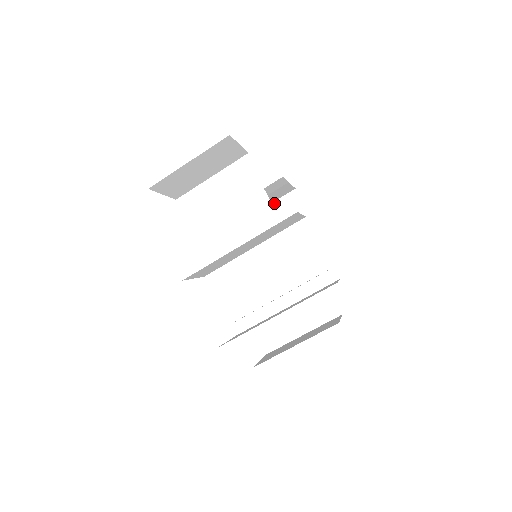
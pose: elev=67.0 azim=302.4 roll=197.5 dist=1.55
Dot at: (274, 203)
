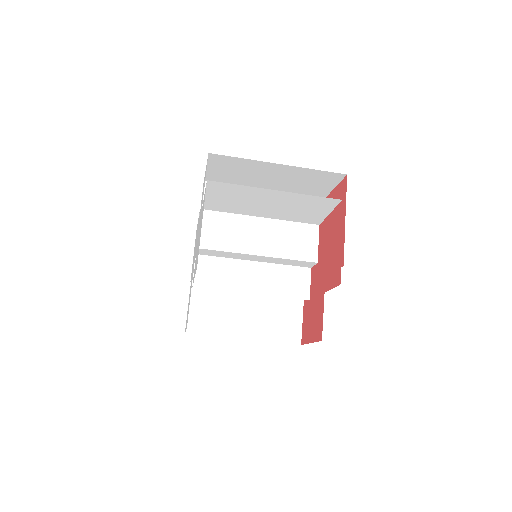
Dot at: (313, 170)
